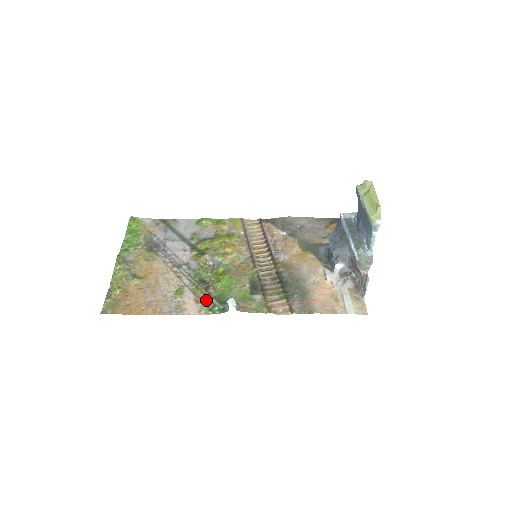
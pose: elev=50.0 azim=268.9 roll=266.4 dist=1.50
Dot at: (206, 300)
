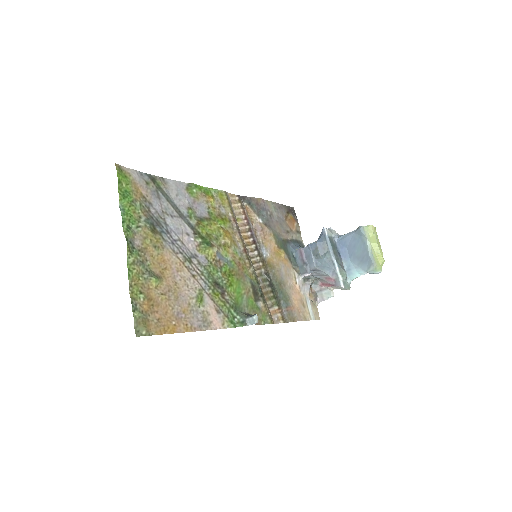
Dot at: (225, 310)
